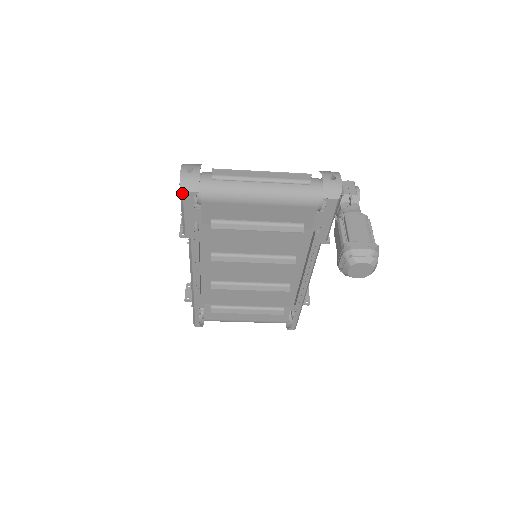
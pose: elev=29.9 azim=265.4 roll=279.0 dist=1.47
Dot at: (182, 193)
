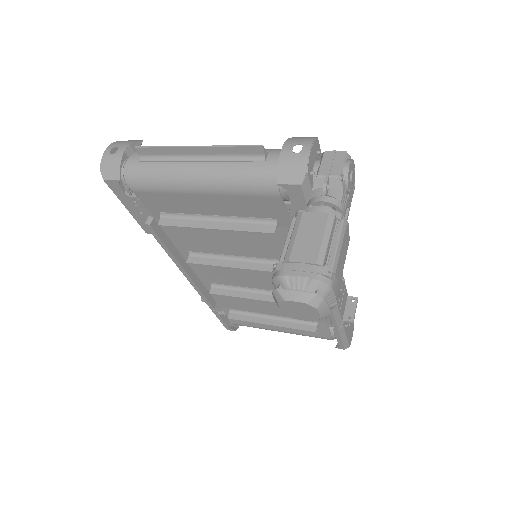
Dot at: (105, 182)
